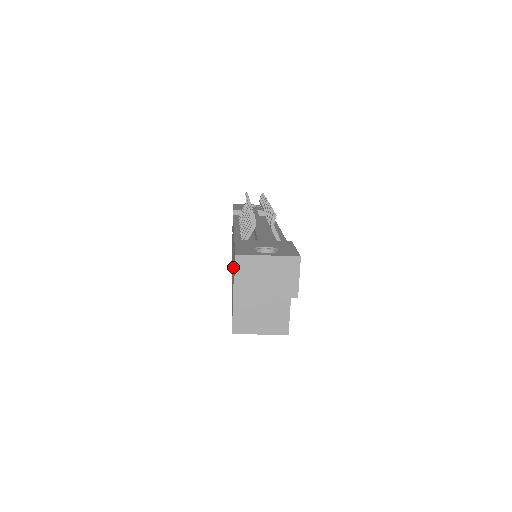
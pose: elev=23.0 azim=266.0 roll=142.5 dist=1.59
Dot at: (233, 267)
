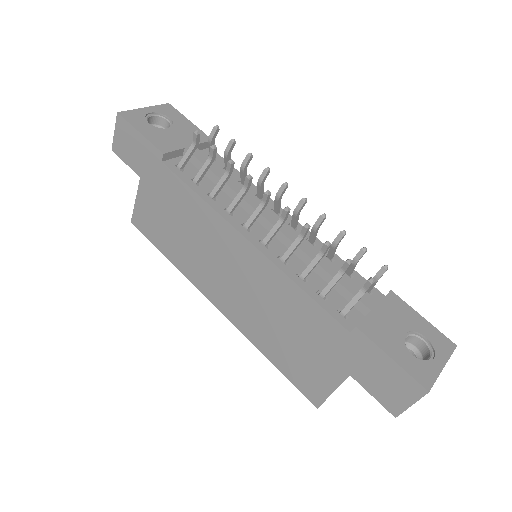
Dot at: (318, 338)
